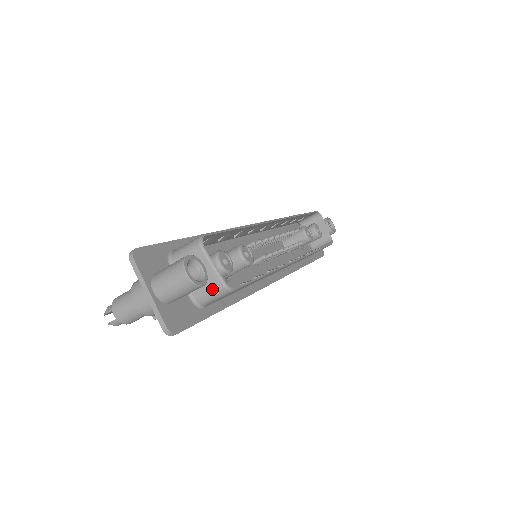
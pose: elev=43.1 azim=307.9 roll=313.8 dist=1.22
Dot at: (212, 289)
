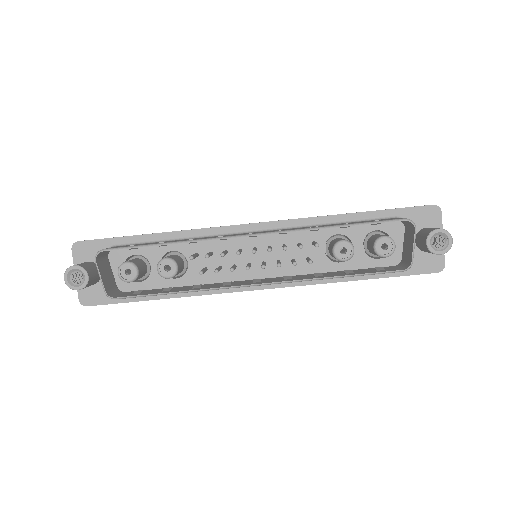
Dot at: (108, 289)
